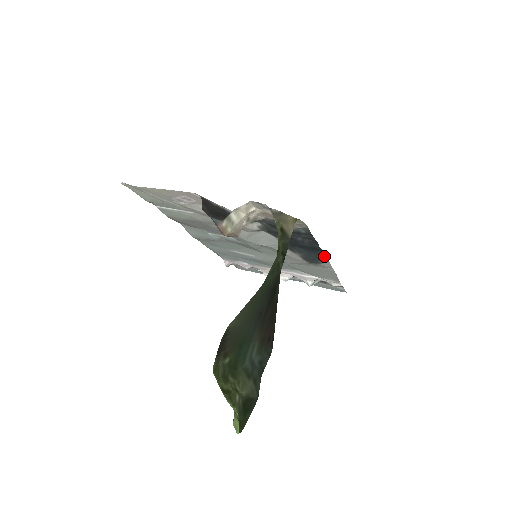
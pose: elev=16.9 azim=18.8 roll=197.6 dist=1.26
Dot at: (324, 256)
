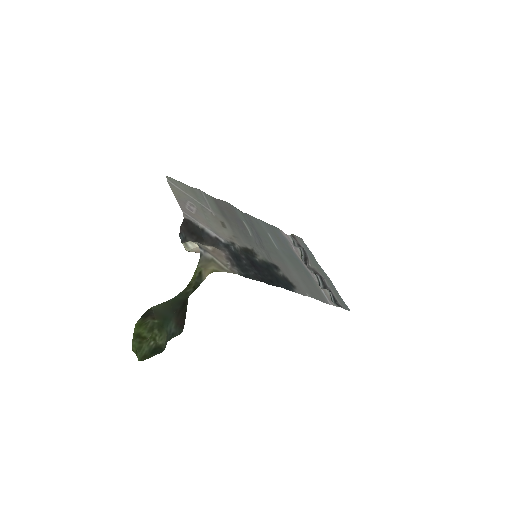
Dot at: (286, 288)
